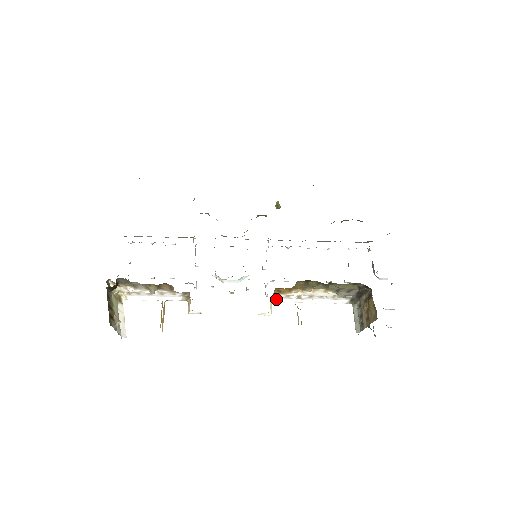
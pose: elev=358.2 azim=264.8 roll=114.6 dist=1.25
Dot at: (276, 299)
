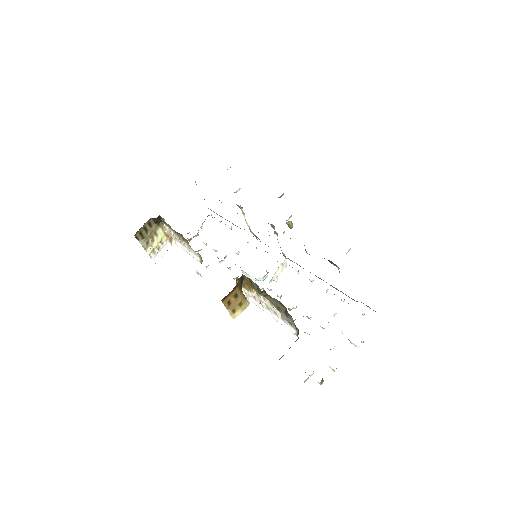
Dot at: (248, 296)
